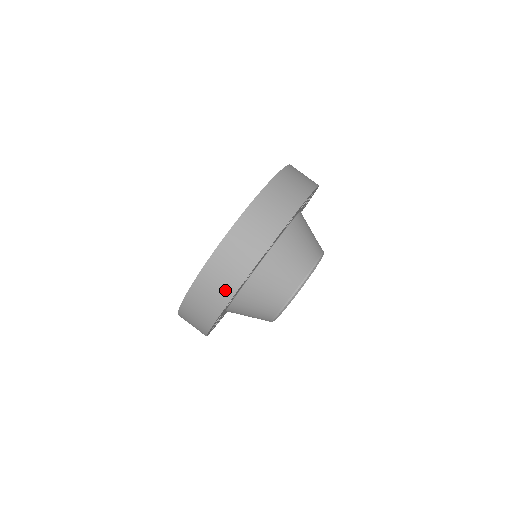
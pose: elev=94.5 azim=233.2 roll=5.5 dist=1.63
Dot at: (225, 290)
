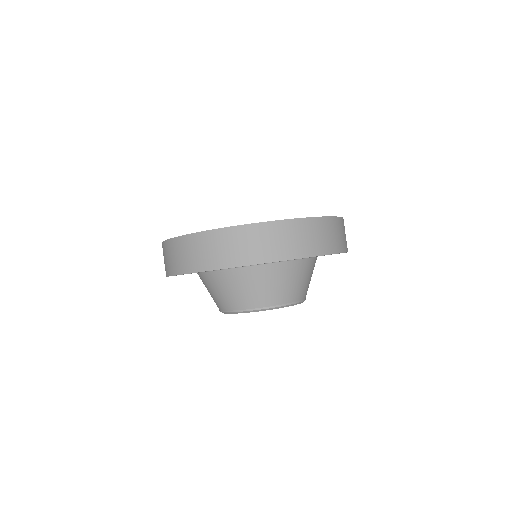
Dot at: (281, 251)
